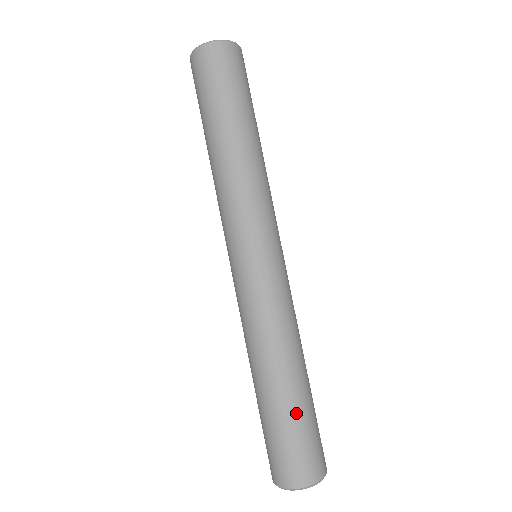
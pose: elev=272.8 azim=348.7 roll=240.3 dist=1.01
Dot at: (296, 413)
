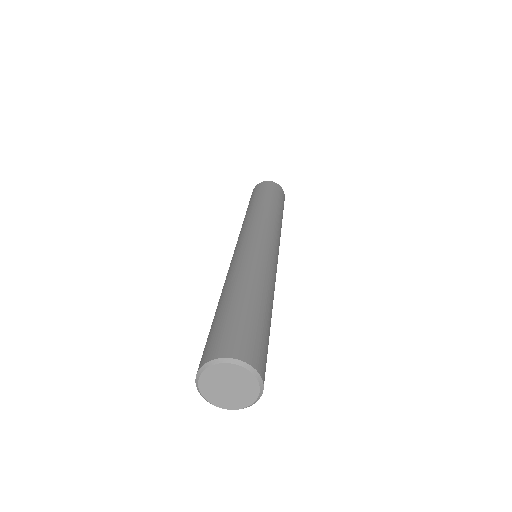
Dot at: (259, 315)
